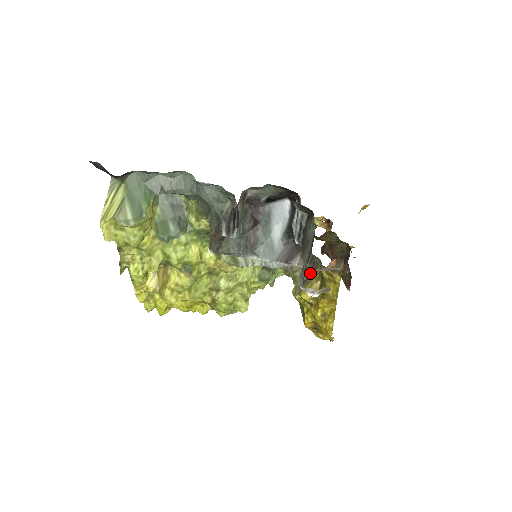
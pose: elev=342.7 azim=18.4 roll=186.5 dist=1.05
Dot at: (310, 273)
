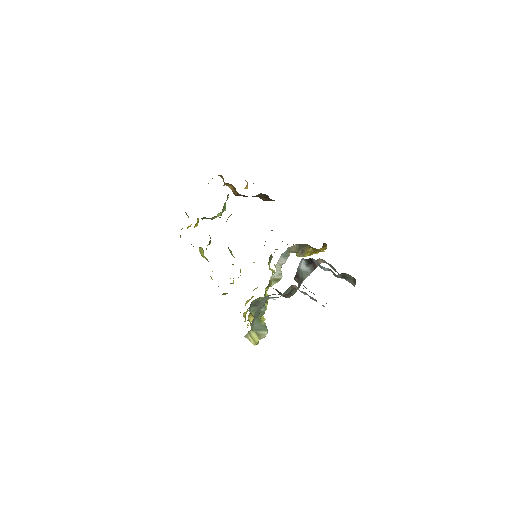
Dot at: (303, 249)
